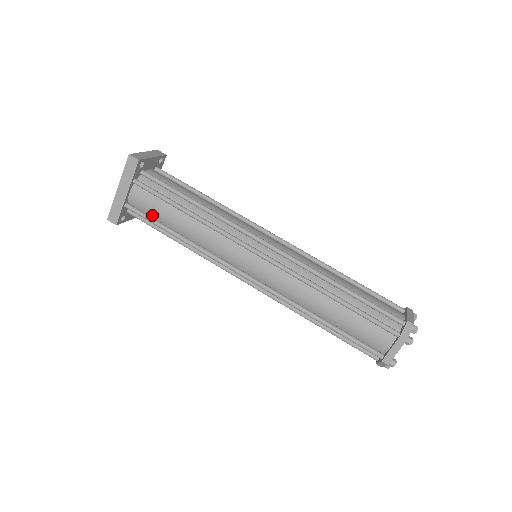
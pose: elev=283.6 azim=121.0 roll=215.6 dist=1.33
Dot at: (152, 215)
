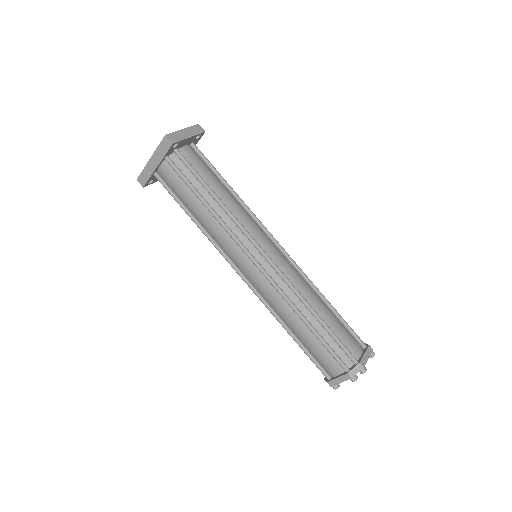
Dot at: (175, 191)
